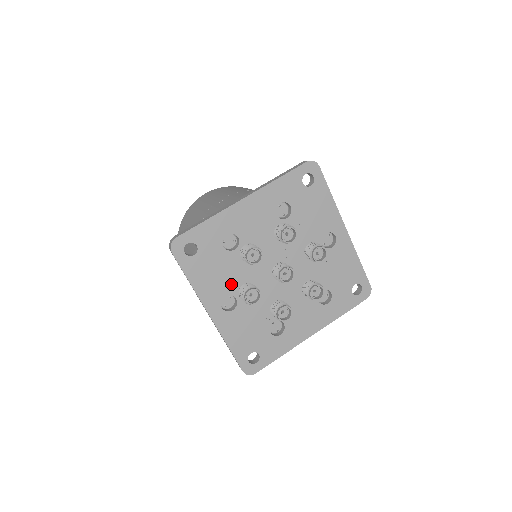
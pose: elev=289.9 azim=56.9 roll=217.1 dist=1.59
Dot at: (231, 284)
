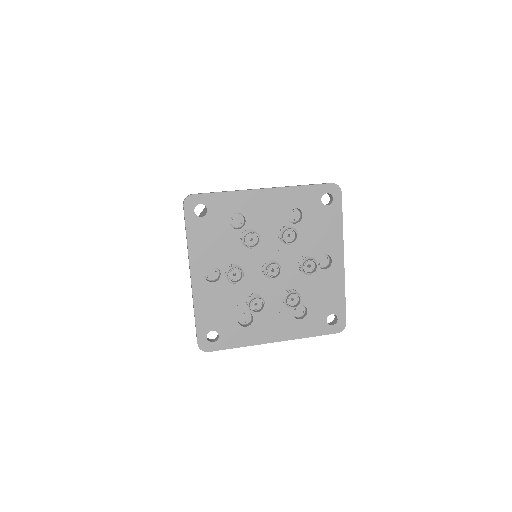
Dot at: (222, 258)
